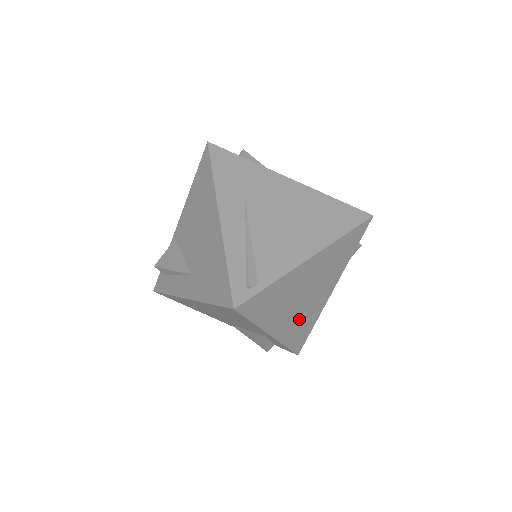
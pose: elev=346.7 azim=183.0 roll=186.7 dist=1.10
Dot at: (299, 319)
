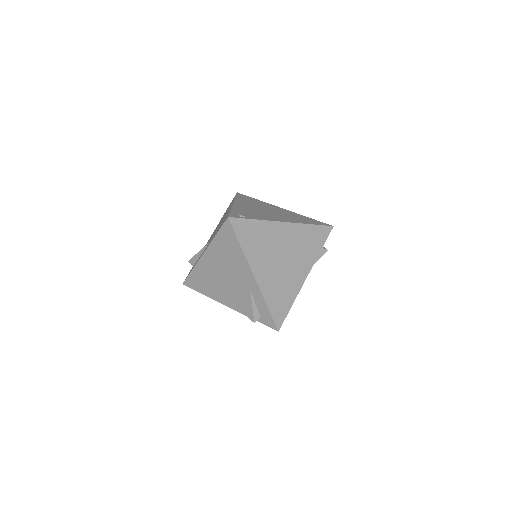
Dot at: (278, 282)
